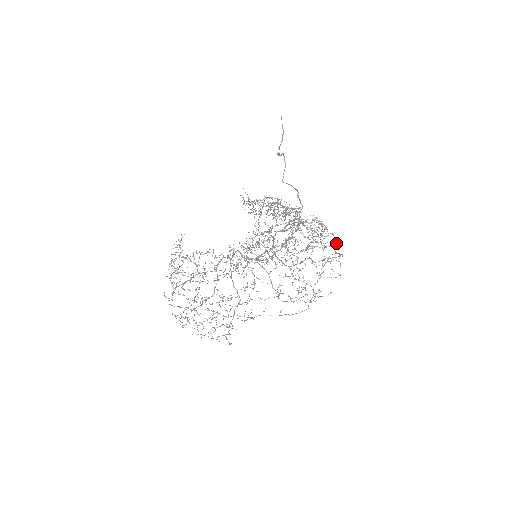
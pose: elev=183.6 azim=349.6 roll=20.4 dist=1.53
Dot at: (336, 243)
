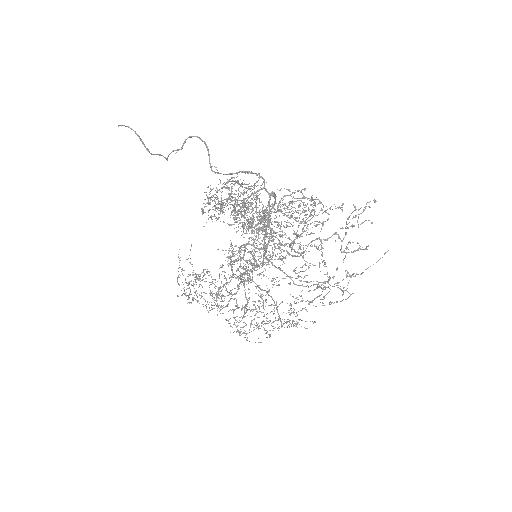
Dot at: (342, 203)
